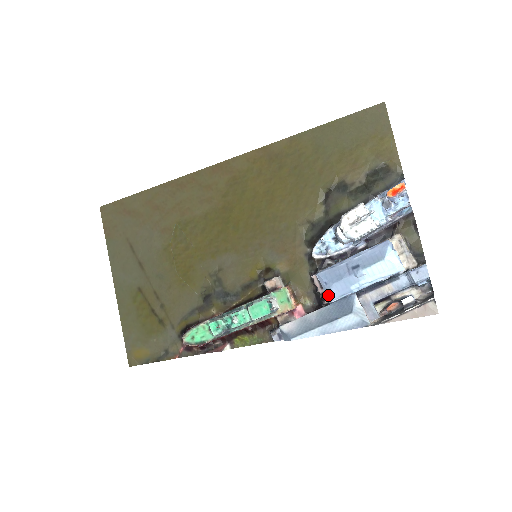
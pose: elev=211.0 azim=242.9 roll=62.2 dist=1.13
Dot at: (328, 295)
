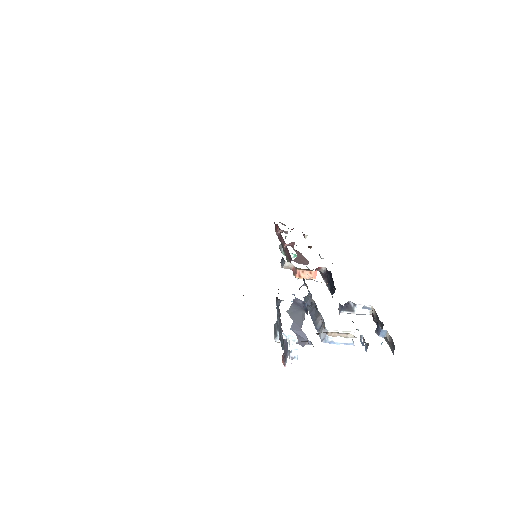
Dot at: occluded
